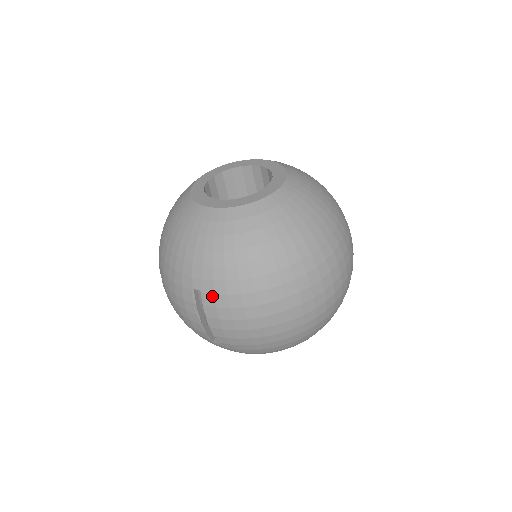
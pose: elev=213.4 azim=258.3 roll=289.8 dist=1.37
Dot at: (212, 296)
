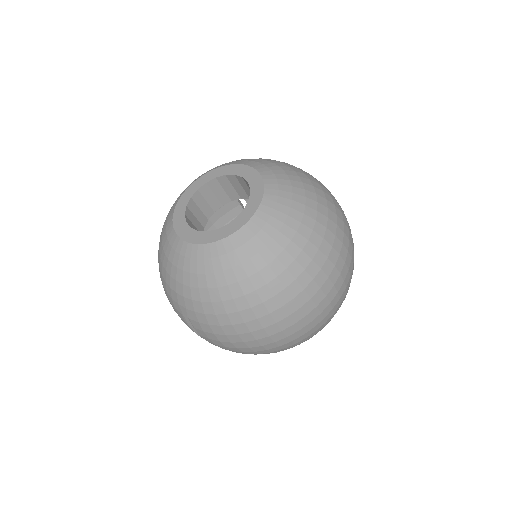
Dot at: (197, 323)
